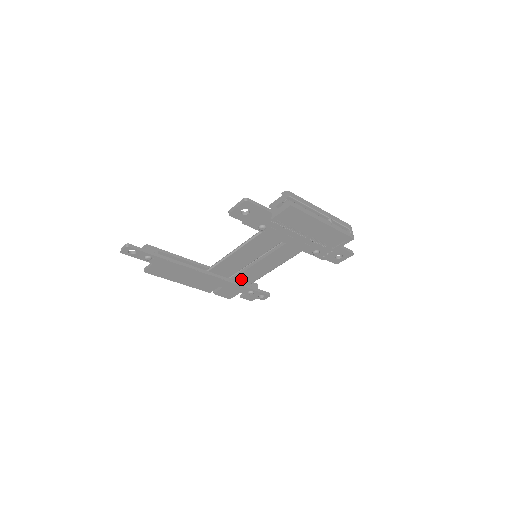
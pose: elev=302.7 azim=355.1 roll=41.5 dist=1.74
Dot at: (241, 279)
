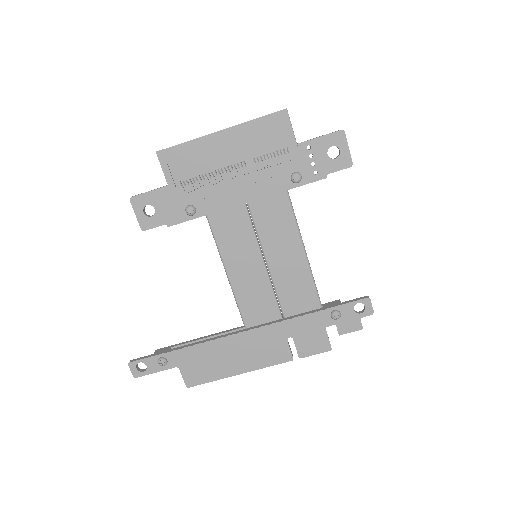
Dot at: (297, 306)
